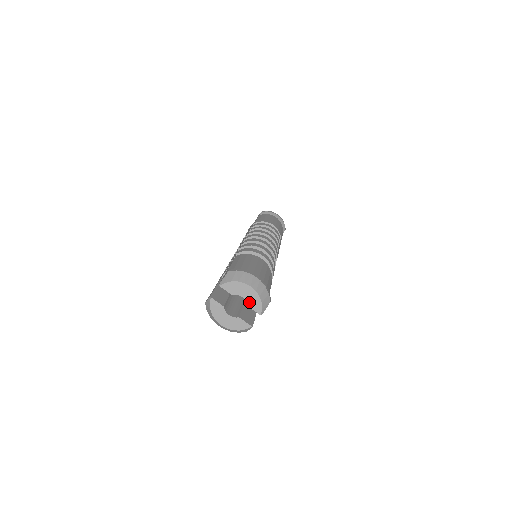
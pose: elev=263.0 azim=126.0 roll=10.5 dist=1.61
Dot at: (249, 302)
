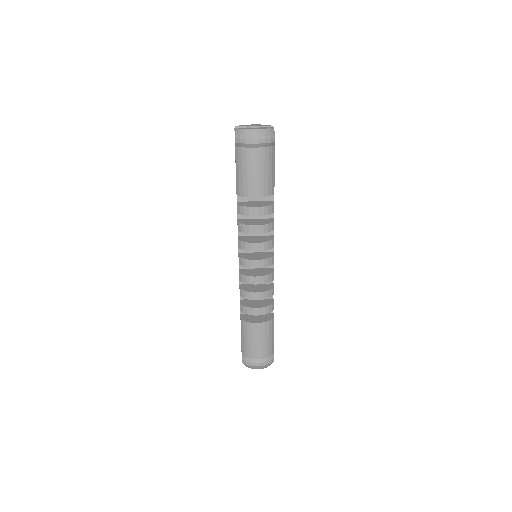
Dot at: (259, 126)
